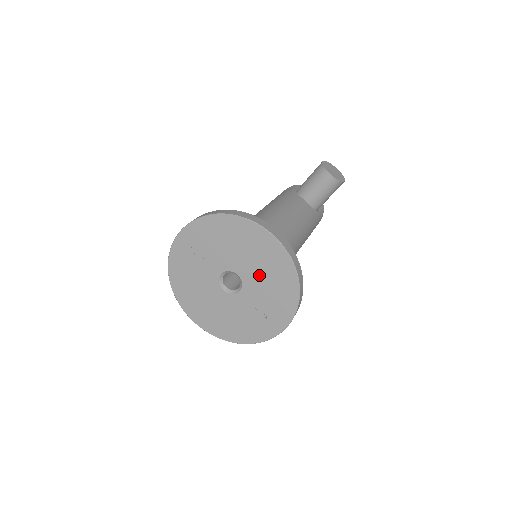
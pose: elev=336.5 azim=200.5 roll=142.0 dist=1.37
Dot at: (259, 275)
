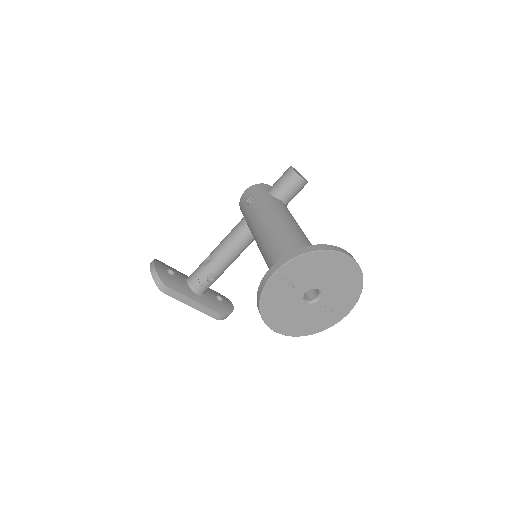
Dot at: (336, 286)
